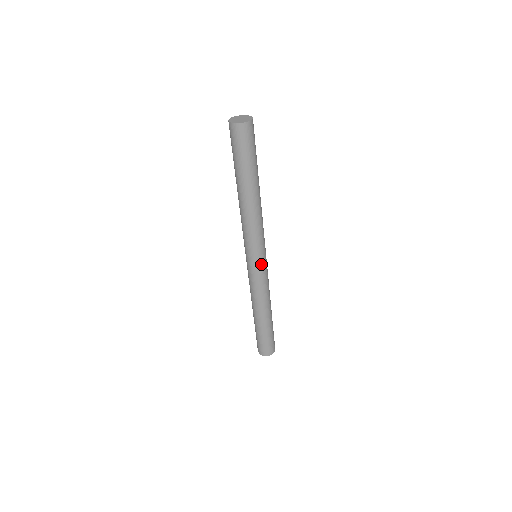
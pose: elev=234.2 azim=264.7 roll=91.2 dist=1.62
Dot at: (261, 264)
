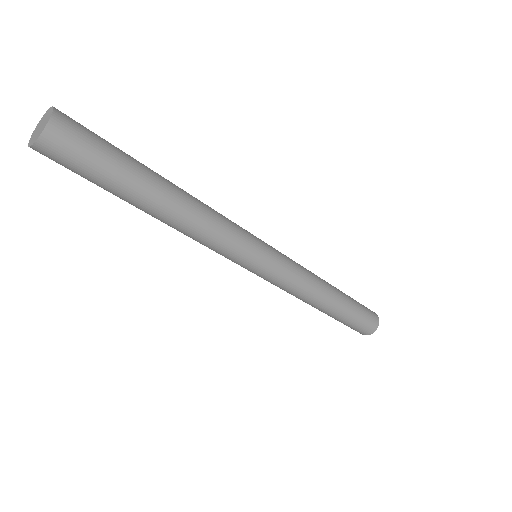
Dot at: (270, 261)
